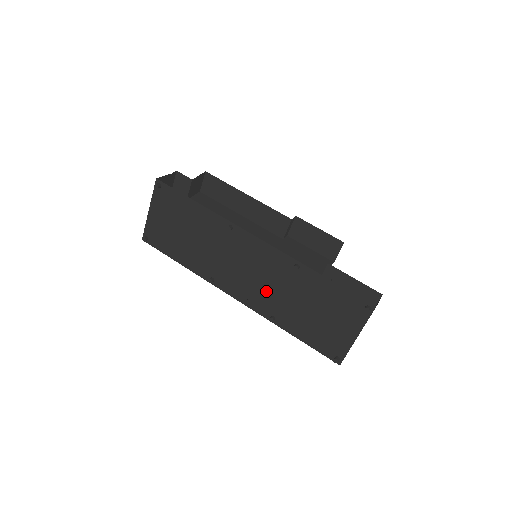
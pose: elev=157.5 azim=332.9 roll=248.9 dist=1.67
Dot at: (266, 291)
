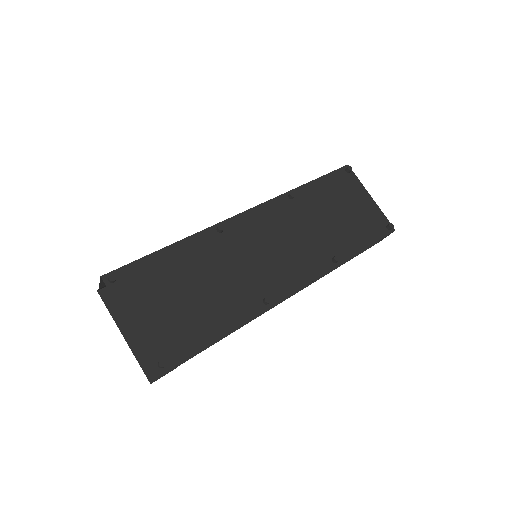
Dot at: (303, 245)
